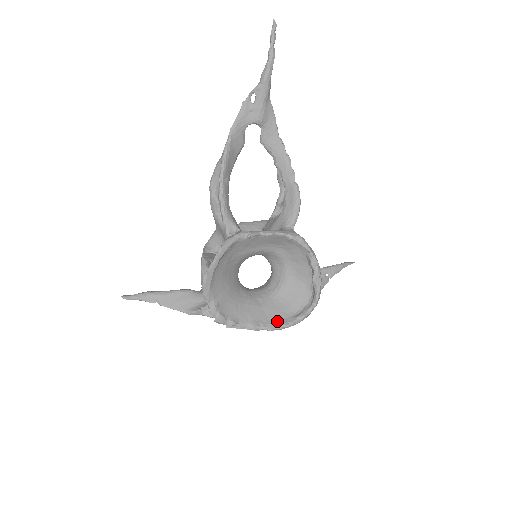
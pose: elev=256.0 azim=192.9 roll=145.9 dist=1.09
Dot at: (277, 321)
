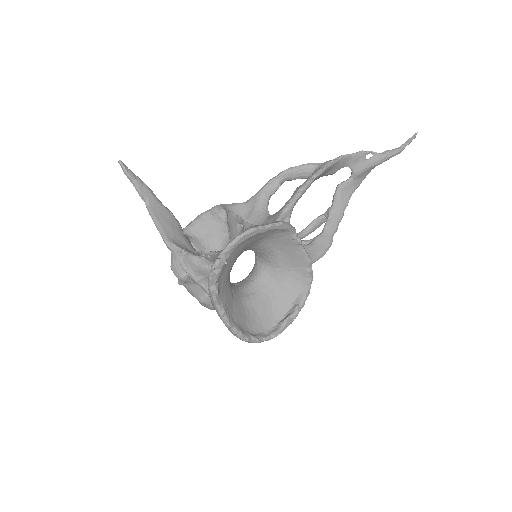
Dot at: (237, 324)
